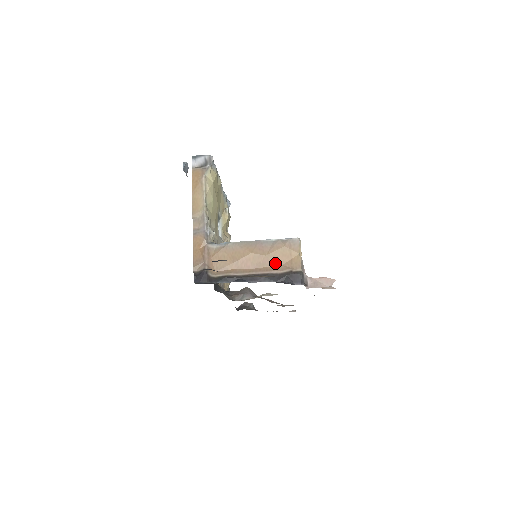
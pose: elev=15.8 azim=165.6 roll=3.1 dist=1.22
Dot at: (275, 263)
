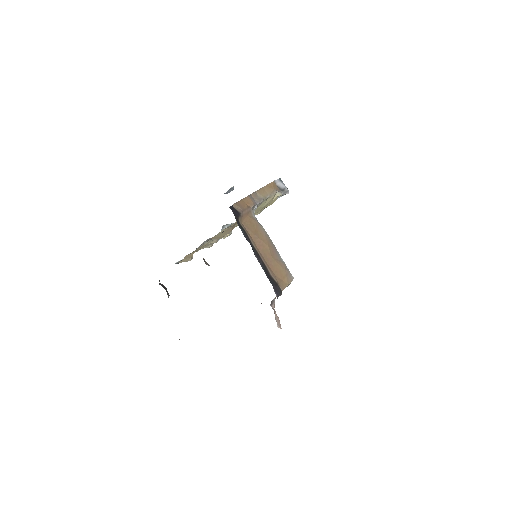
Dot at: (273, 268)
